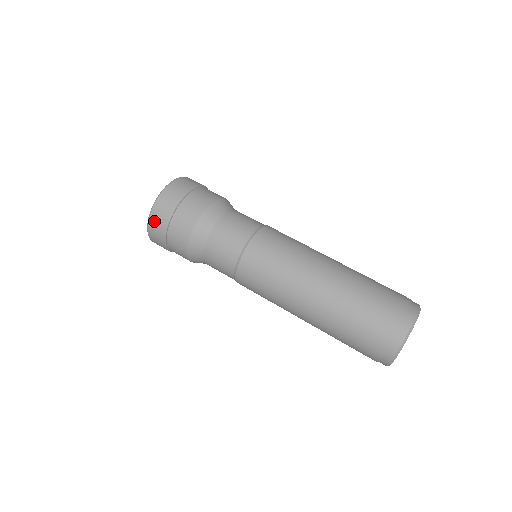
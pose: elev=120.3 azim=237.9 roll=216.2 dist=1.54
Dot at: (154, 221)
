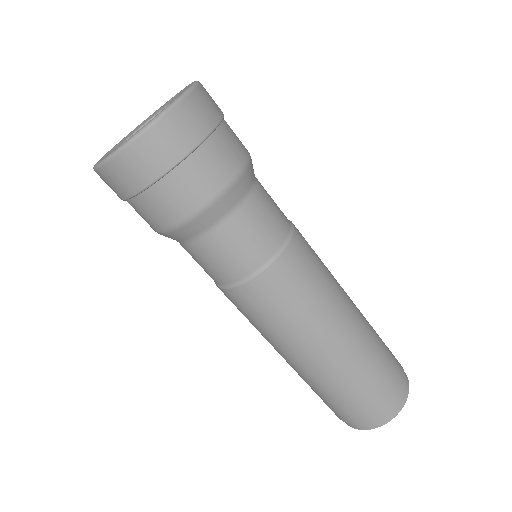
Dot at: occluded
